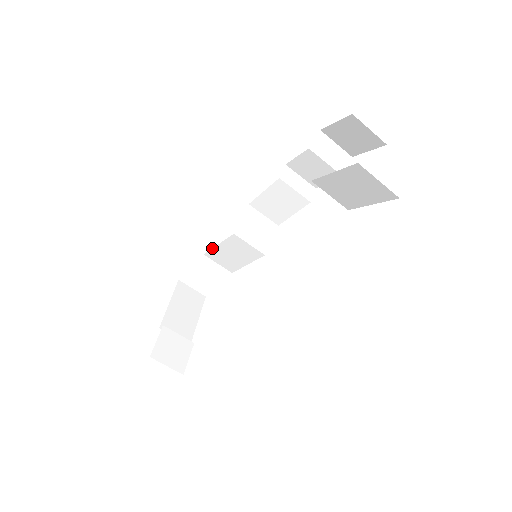
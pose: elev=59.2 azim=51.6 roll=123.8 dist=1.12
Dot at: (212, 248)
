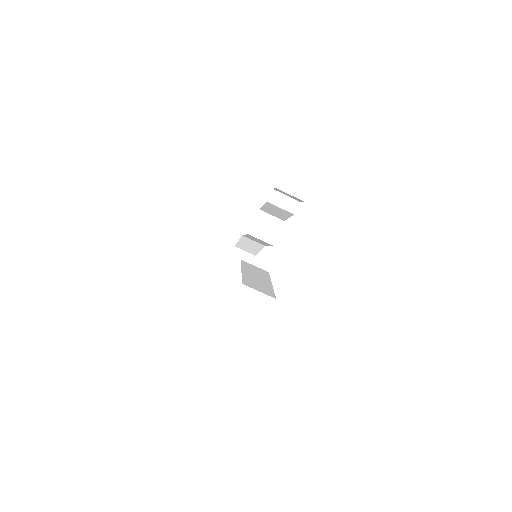
Dot at: (244, 235)
